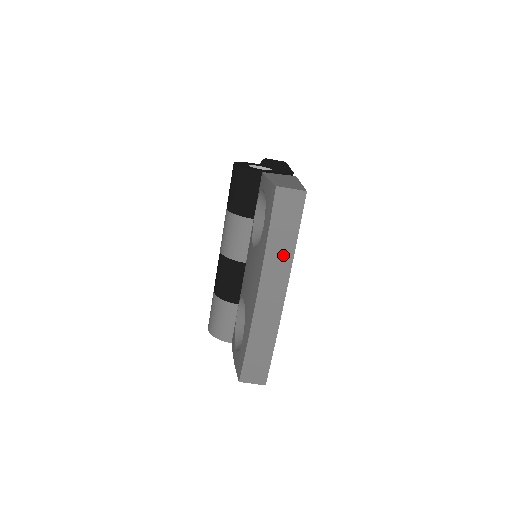
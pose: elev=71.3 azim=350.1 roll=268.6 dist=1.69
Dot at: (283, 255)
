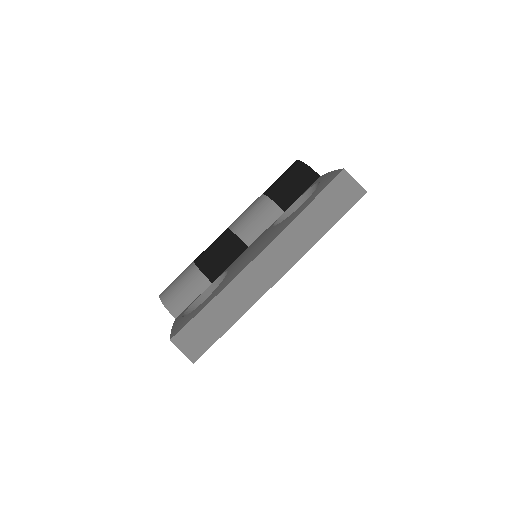
Dot at: (308, 234)
